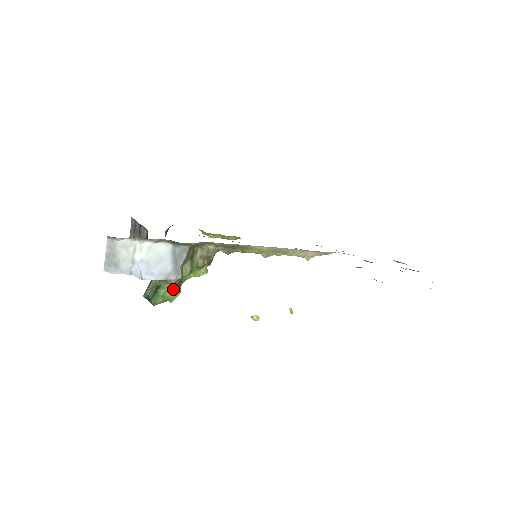
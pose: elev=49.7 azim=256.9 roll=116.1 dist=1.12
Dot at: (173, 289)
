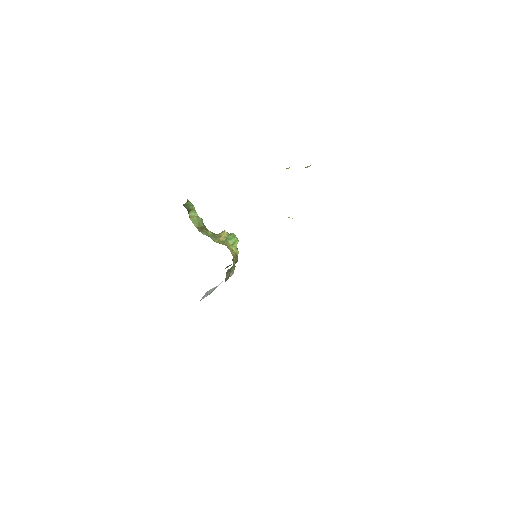
Dot at: occluded
